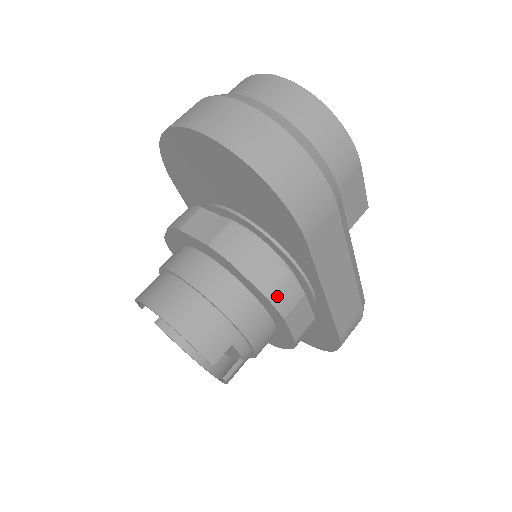
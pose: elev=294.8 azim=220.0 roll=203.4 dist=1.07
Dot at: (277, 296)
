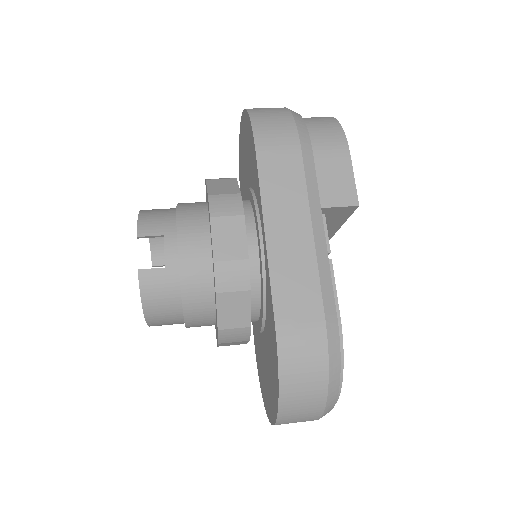
Dot at: (217, 199)
